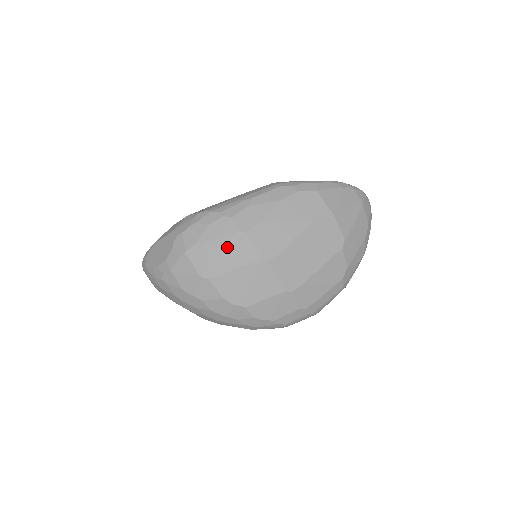
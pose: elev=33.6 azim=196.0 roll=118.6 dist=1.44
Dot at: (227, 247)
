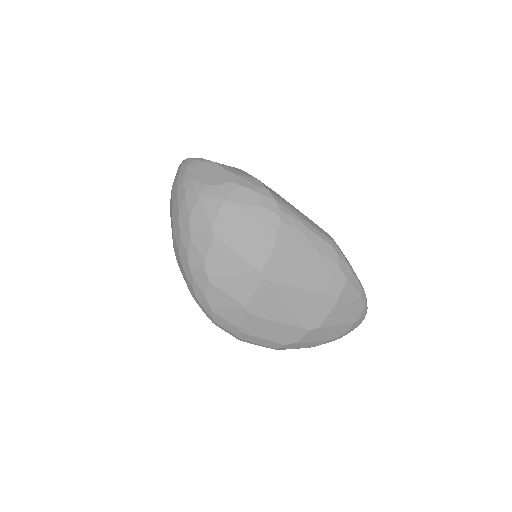
Dot at: (253, 235)
